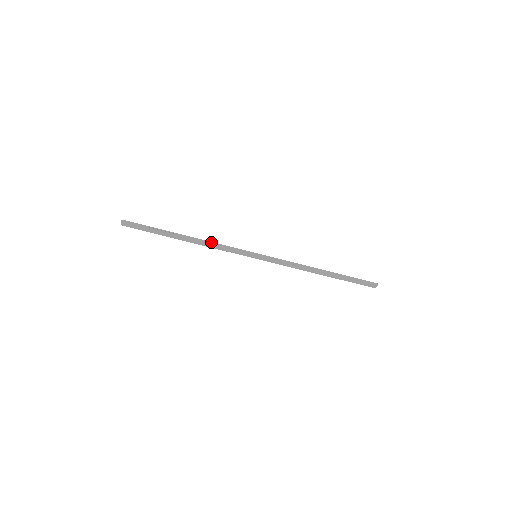
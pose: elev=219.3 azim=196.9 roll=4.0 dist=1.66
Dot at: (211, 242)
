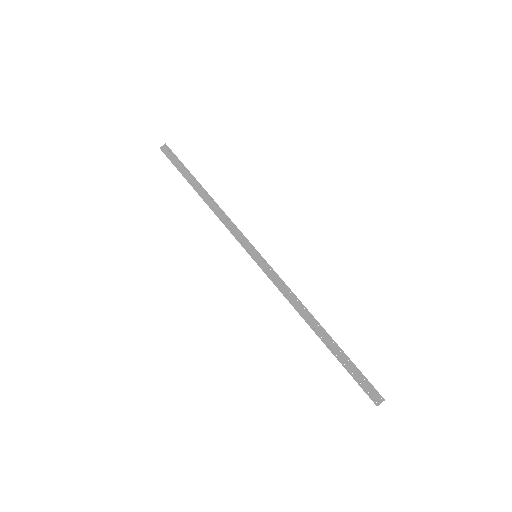
Dot at: (224, 212)
